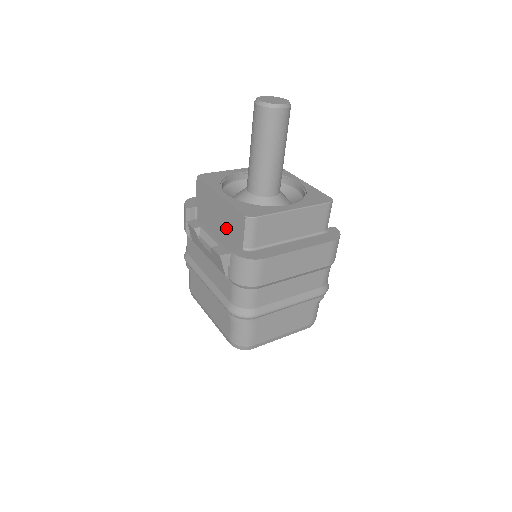
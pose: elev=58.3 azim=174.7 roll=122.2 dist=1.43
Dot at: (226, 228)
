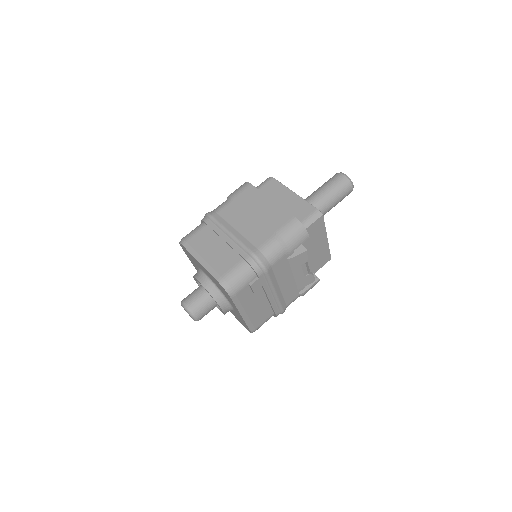
Dot at: occluded
